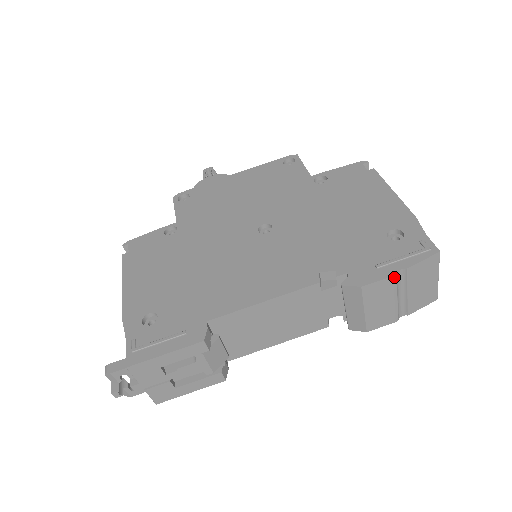
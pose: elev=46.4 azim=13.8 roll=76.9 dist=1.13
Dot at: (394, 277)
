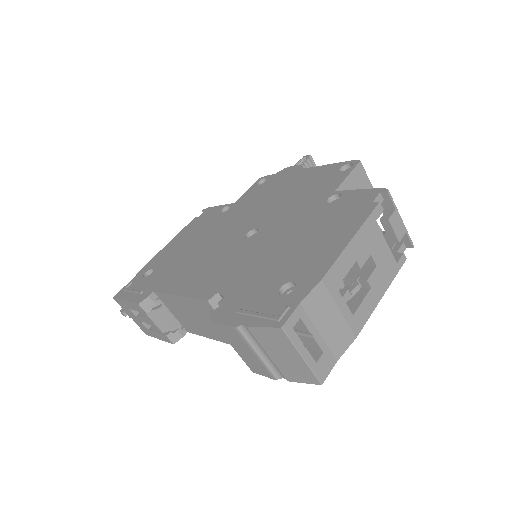
Dot at: (236, 329)
